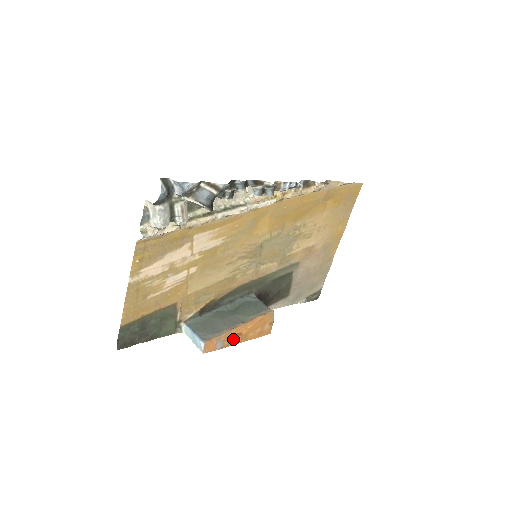
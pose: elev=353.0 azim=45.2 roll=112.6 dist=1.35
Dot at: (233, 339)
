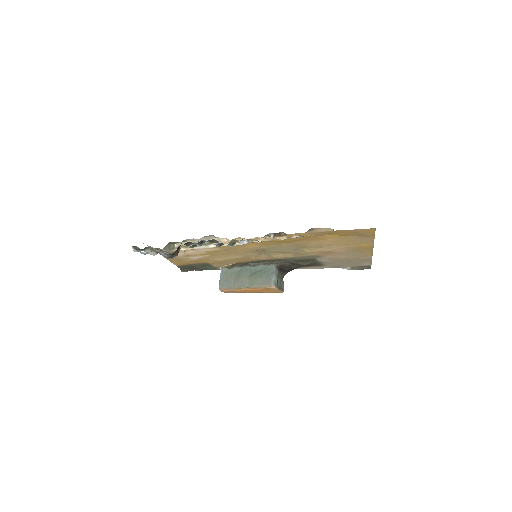
Dot at: (244, 291)
